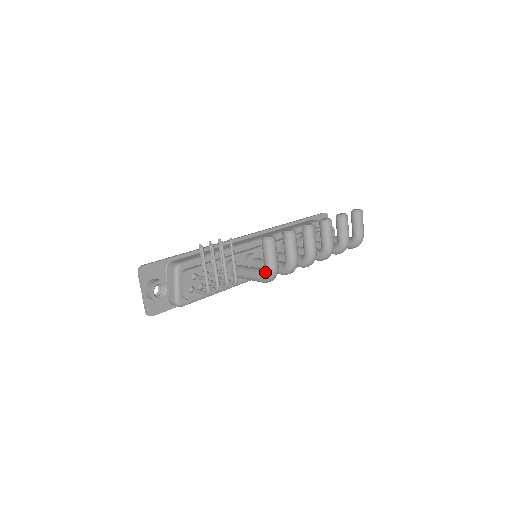
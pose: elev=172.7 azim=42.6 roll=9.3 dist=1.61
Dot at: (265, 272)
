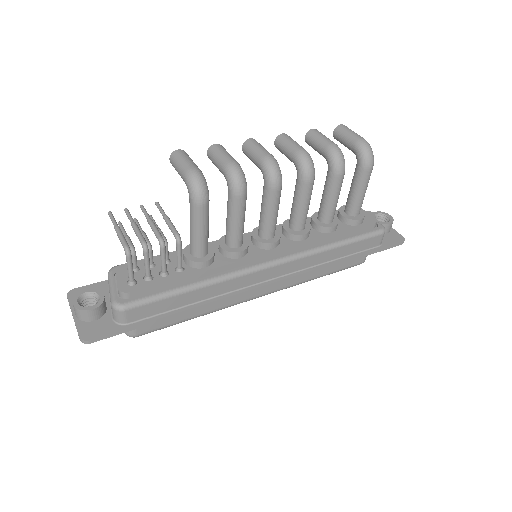
Dot at: (186, 185)
